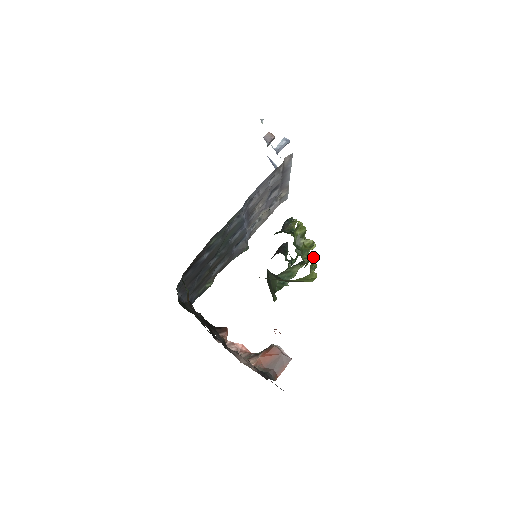
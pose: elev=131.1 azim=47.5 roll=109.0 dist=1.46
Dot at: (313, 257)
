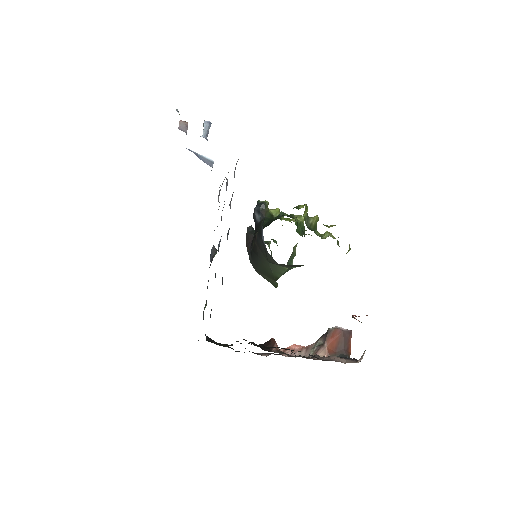
Dot at: occluded
